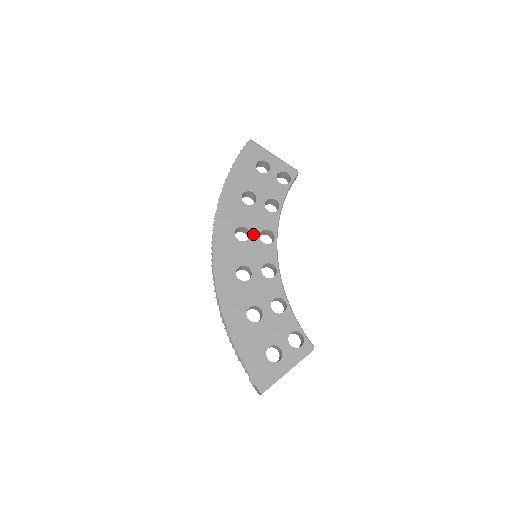
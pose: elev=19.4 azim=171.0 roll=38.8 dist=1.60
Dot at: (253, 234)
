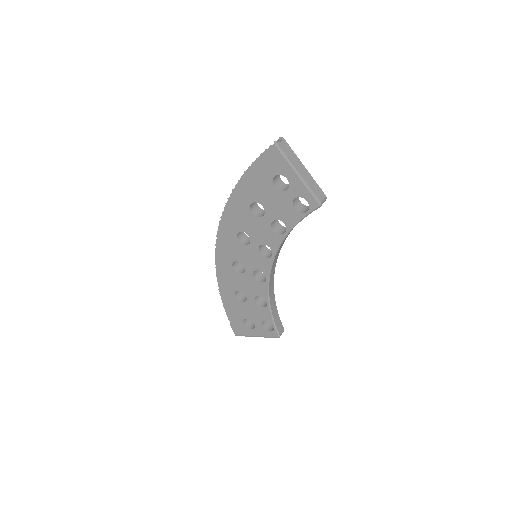
Dot at: (253, 243)
